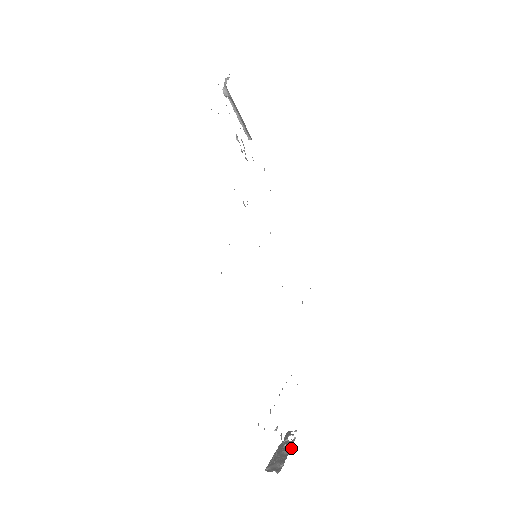
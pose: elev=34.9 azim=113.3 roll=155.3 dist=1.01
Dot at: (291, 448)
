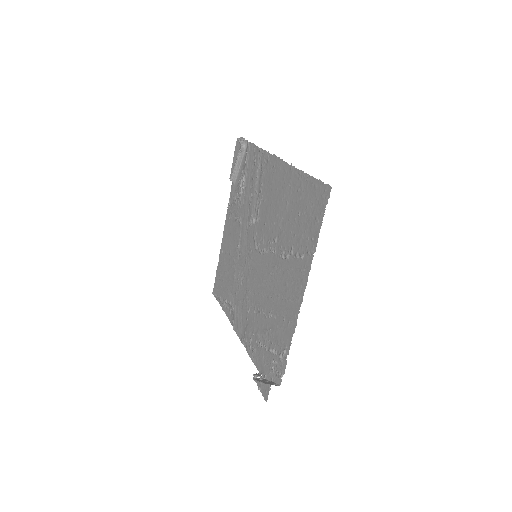
Dot at: (267, 380)
